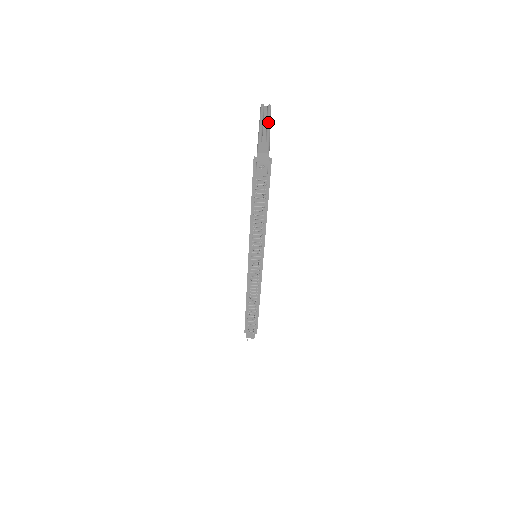
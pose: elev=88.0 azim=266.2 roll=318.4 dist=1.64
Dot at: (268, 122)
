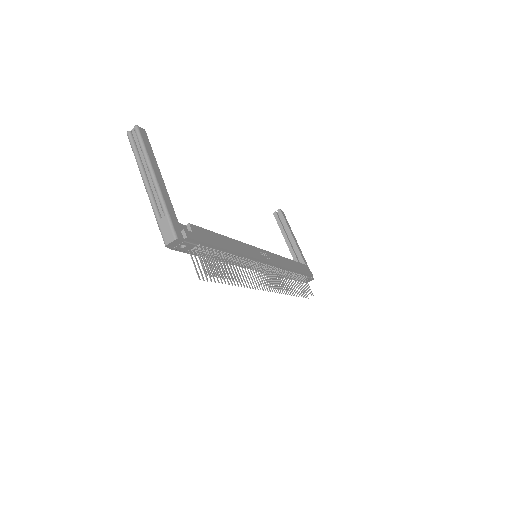
Dot at: (149, 170)
